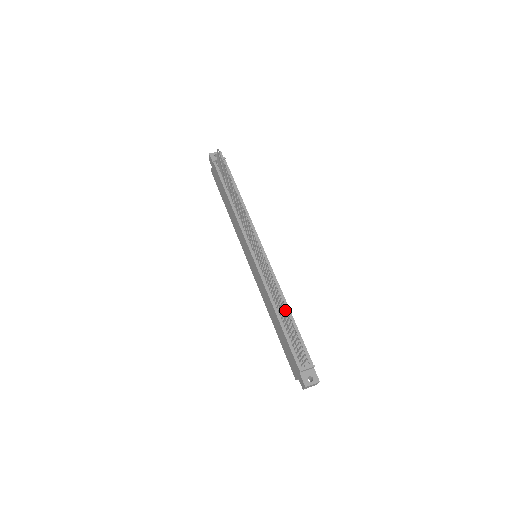
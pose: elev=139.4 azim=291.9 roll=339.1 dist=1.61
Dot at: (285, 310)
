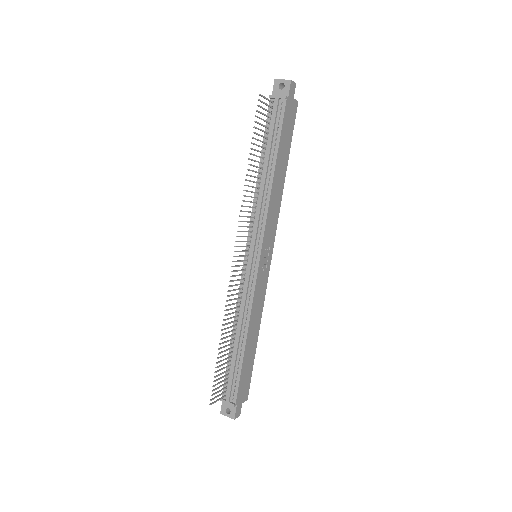
Dot at: (219, 348)
